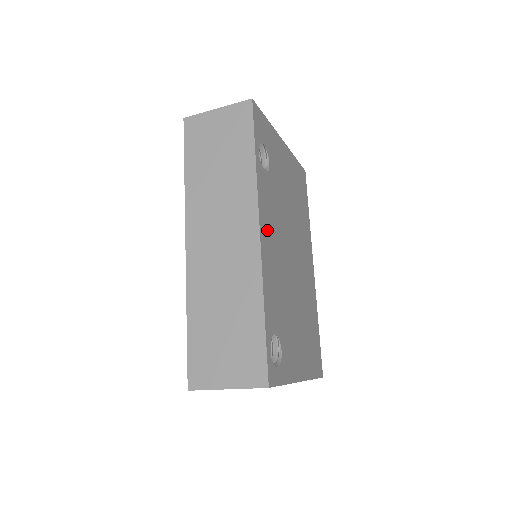
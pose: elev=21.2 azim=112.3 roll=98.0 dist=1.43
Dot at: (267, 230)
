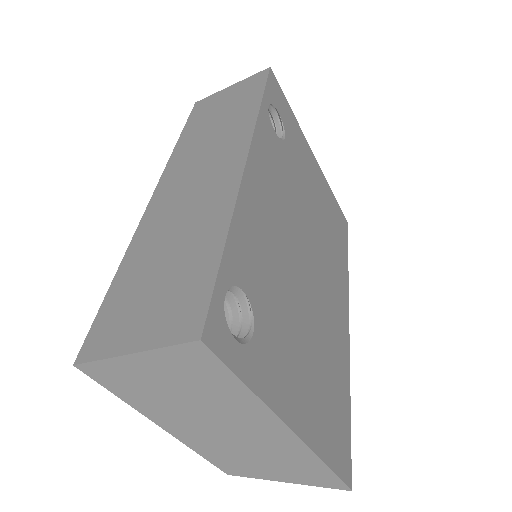
Dot at: (263, 176)
